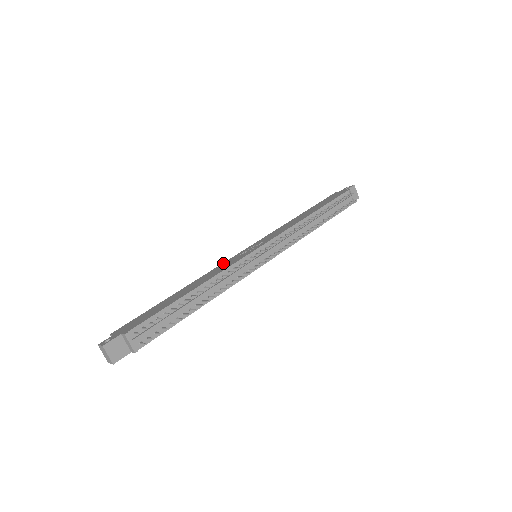
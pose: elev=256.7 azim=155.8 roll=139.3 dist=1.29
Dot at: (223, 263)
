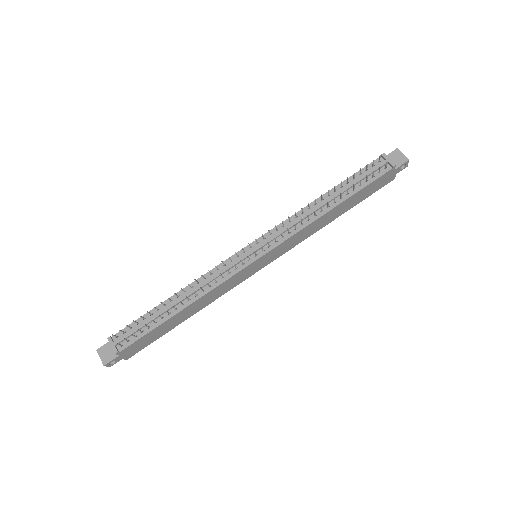
Dot at: occluded
